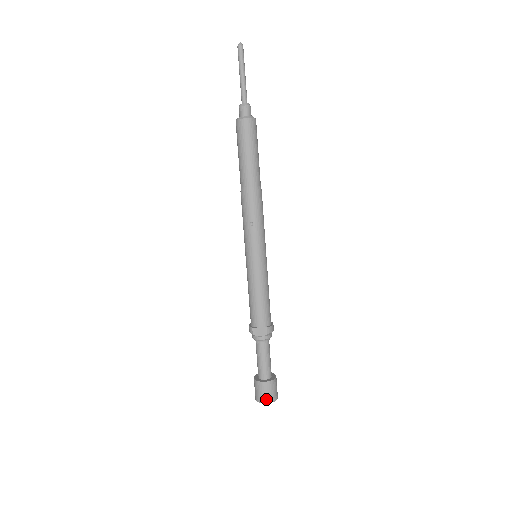
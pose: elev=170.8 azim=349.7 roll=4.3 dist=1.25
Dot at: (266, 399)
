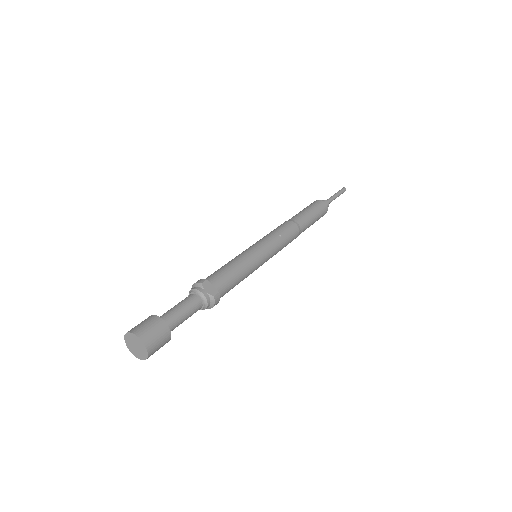
Dot at: (147, 337)
